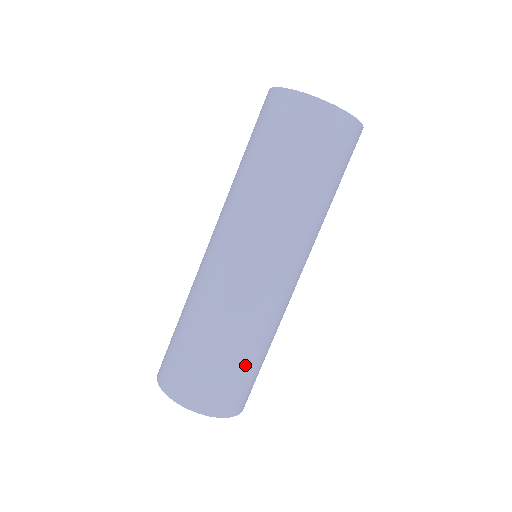
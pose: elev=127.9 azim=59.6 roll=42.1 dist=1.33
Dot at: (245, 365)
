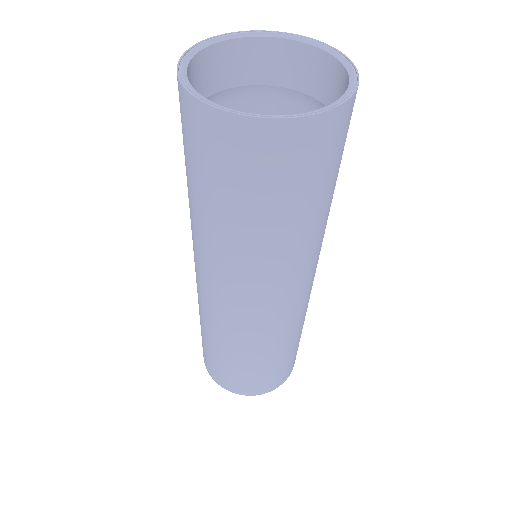
Dot at: (288, 355)
